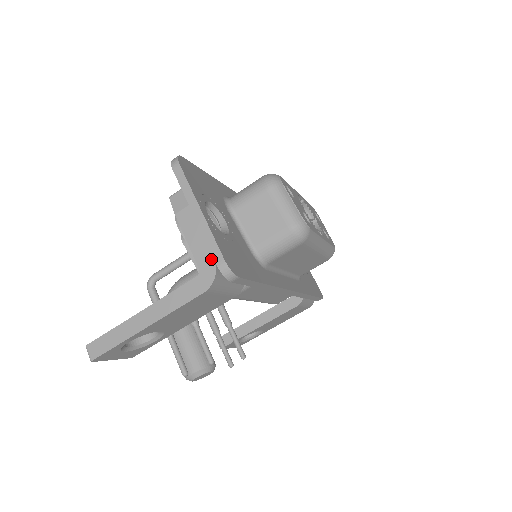
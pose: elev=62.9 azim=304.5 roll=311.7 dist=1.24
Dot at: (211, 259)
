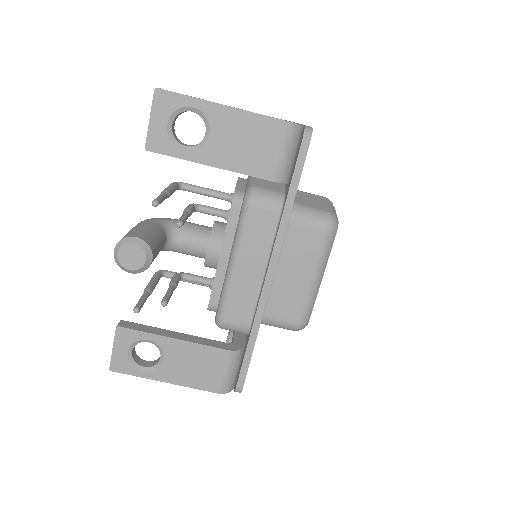
Dot at: occluded
